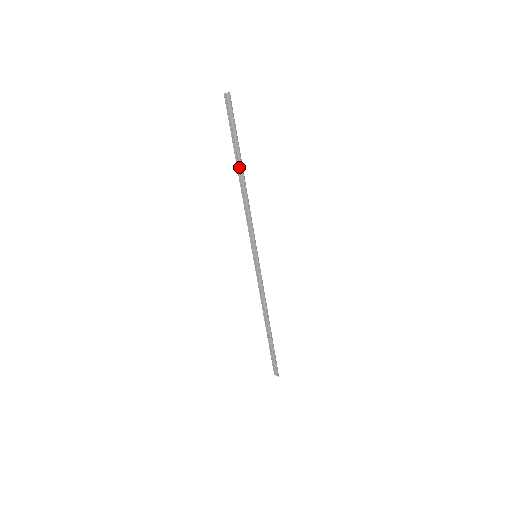
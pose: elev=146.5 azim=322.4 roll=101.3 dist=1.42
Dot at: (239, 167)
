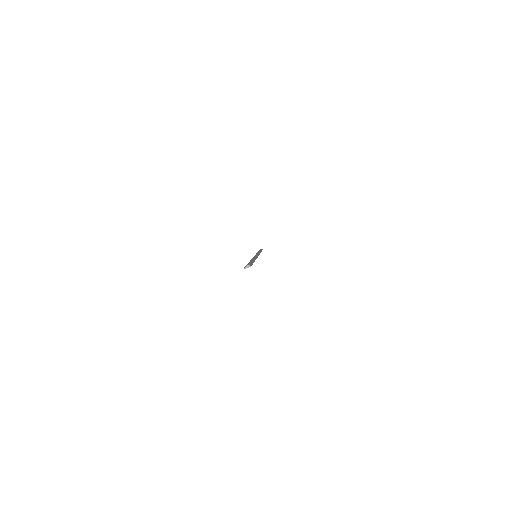
Dot at: occluded
